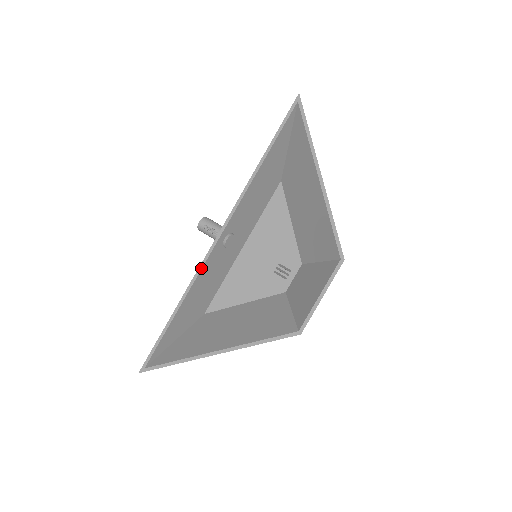
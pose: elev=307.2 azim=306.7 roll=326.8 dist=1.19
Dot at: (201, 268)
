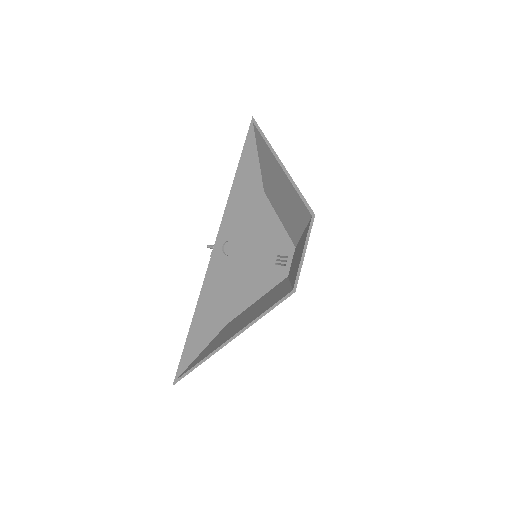
Dot at: (207, 275)
